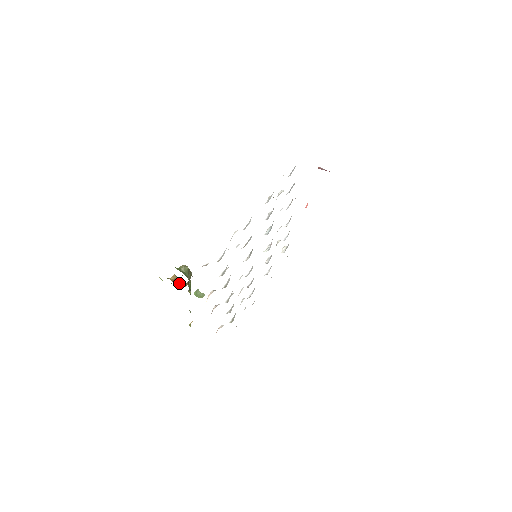
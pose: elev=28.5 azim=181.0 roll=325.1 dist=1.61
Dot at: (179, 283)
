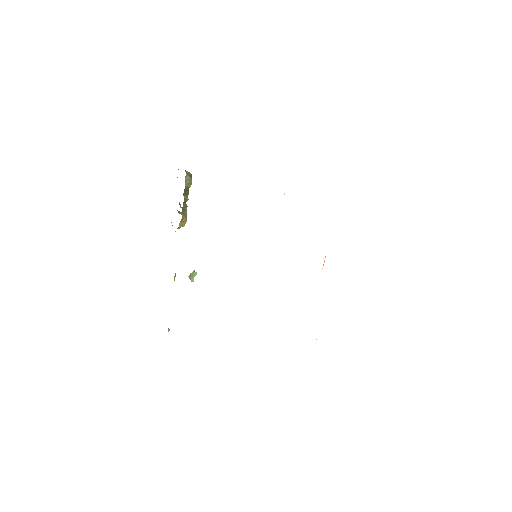
Dot at: (180, 205)
